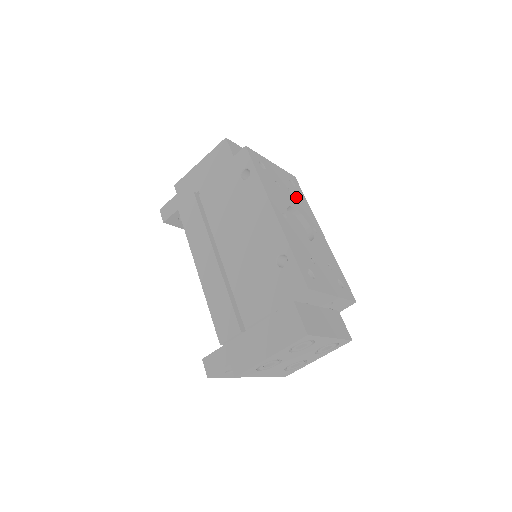
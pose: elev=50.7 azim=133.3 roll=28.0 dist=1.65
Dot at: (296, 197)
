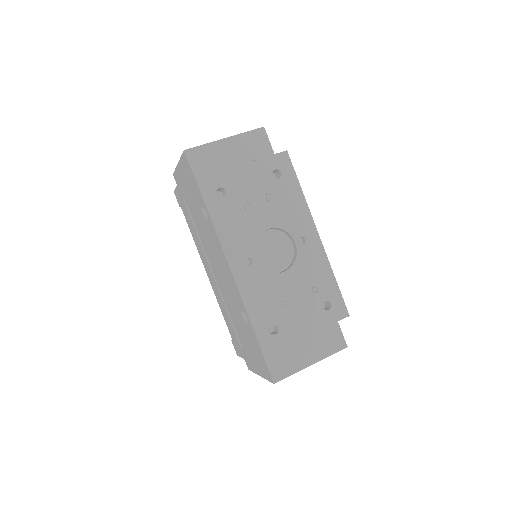
Dot at: (278, 200)
